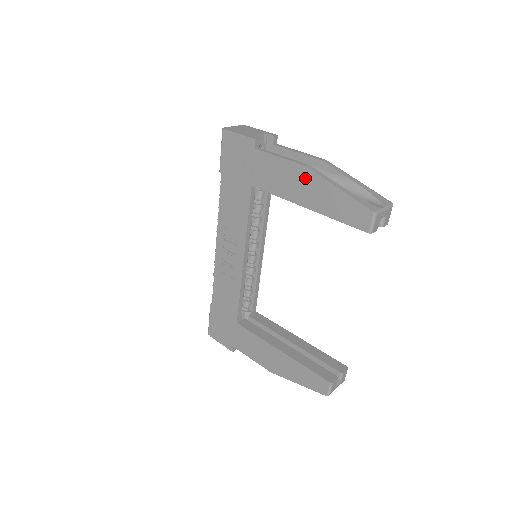
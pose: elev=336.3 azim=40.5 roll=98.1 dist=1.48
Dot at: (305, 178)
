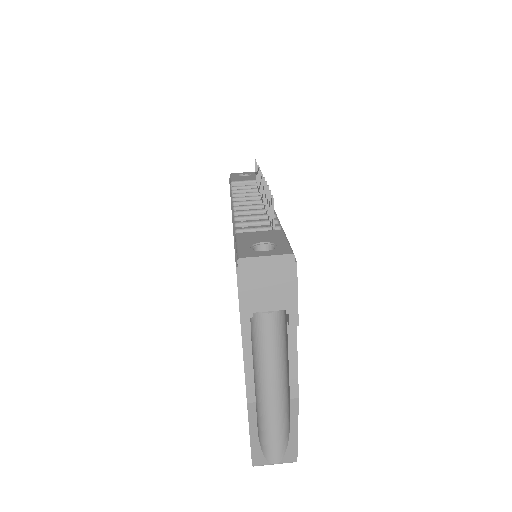
Dot at: occluded
